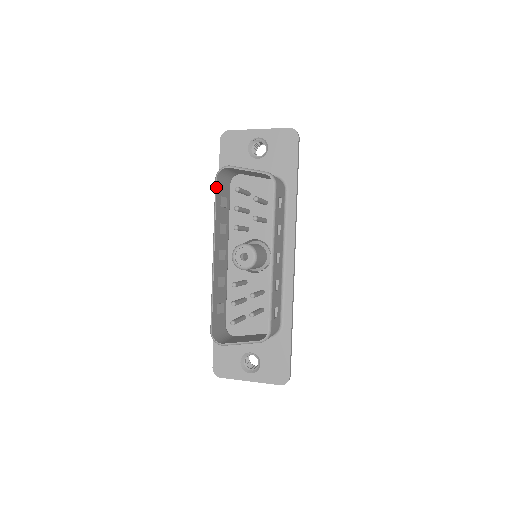
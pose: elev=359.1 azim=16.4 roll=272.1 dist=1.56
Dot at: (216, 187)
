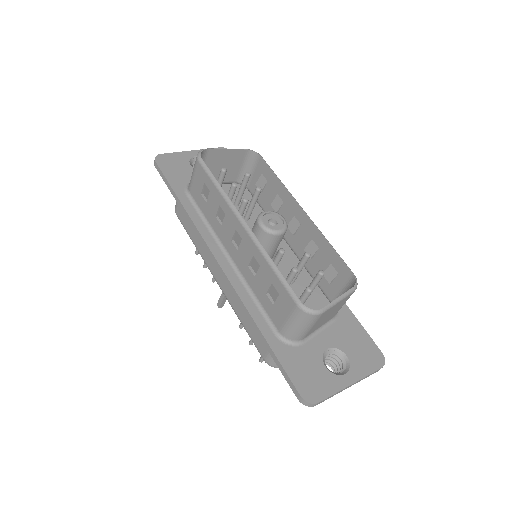
Dot at: (206, 165)
